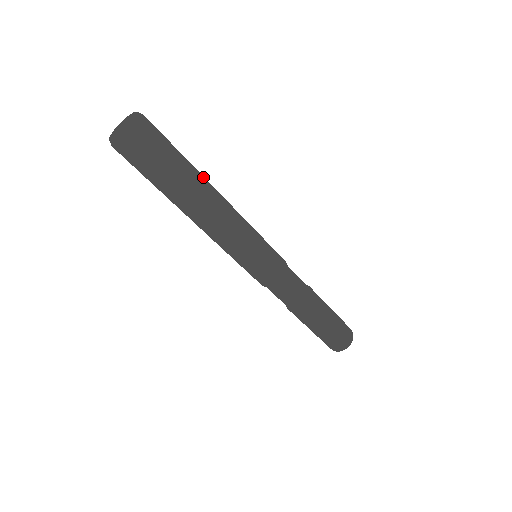
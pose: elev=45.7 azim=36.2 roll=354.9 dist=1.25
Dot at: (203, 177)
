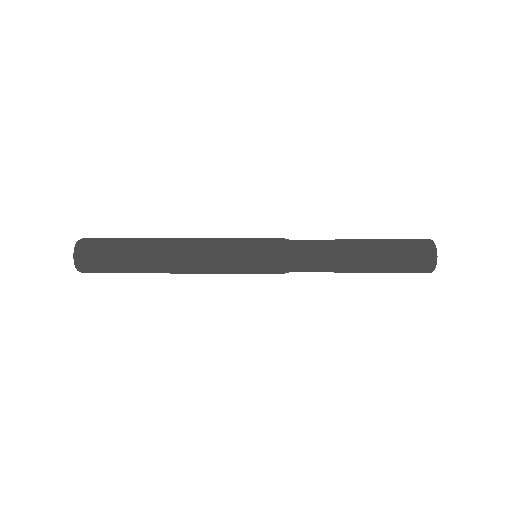
Dot at: (152, 267)
